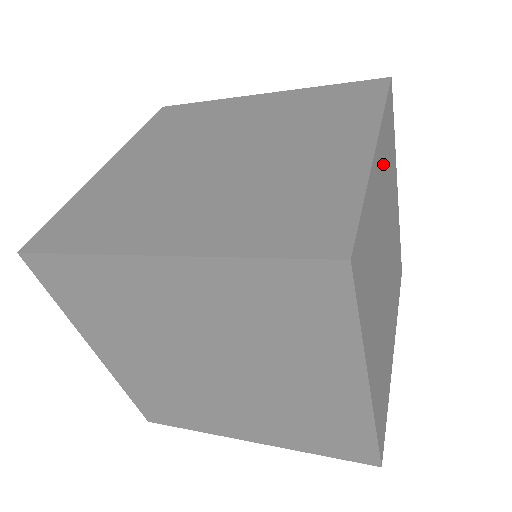
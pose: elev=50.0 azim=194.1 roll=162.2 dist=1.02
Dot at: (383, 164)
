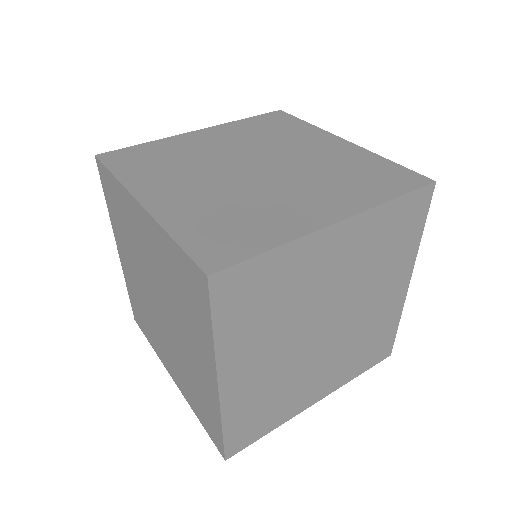
Dot at: occluded
